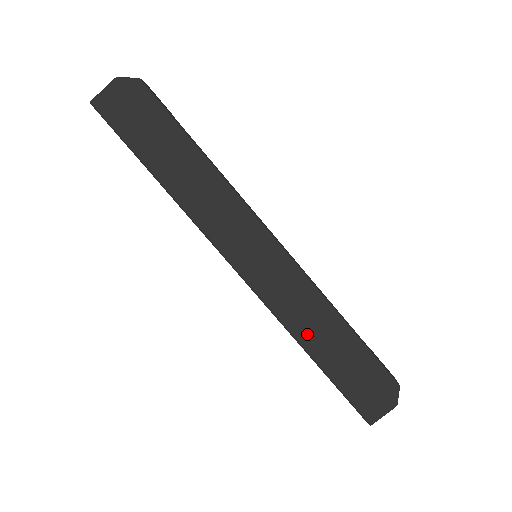
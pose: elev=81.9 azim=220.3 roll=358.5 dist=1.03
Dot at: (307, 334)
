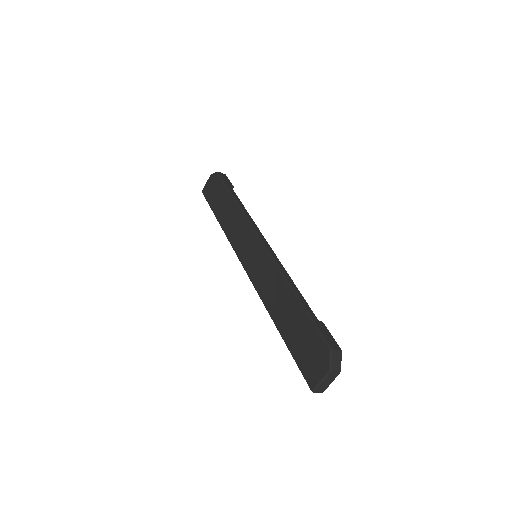
Dot at: (274, 307)
